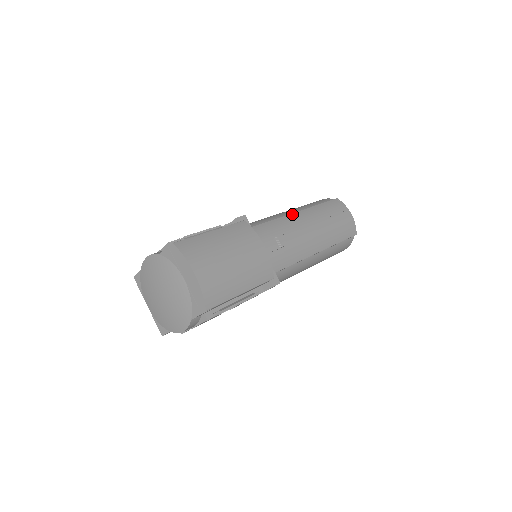
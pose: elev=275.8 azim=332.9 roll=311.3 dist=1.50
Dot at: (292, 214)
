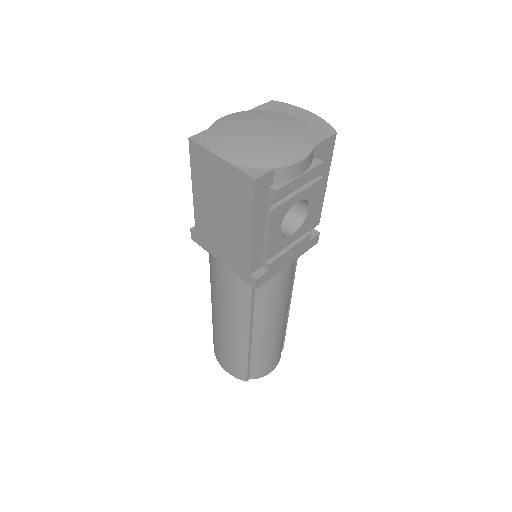
Dot at: occluded
